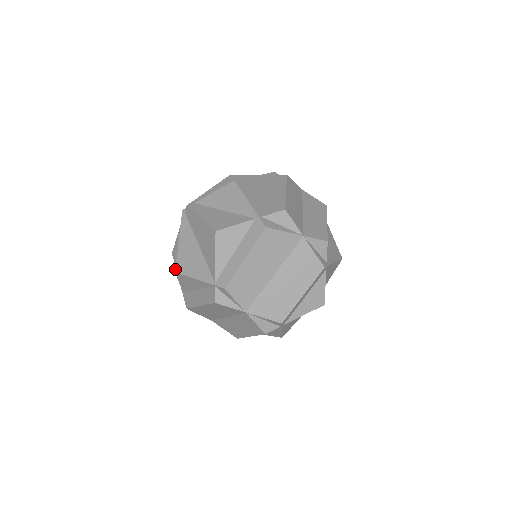
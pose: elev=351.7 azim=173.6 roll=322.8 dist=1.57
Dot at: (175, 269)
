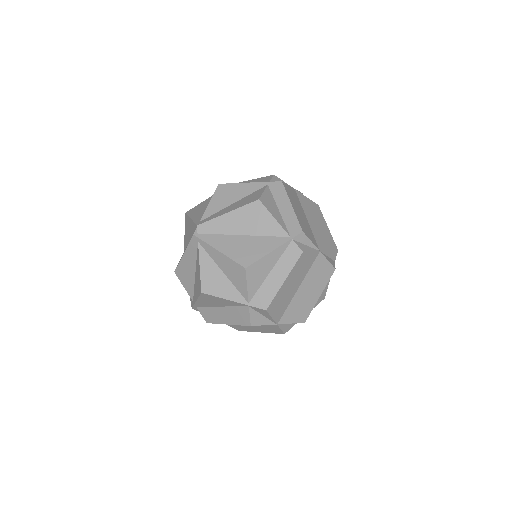
Dot at: (243, 266)
